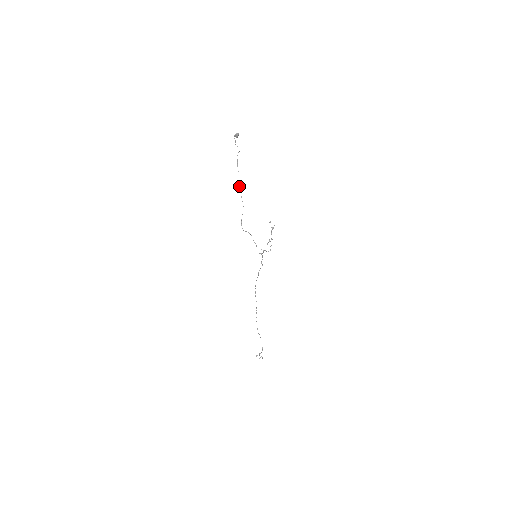
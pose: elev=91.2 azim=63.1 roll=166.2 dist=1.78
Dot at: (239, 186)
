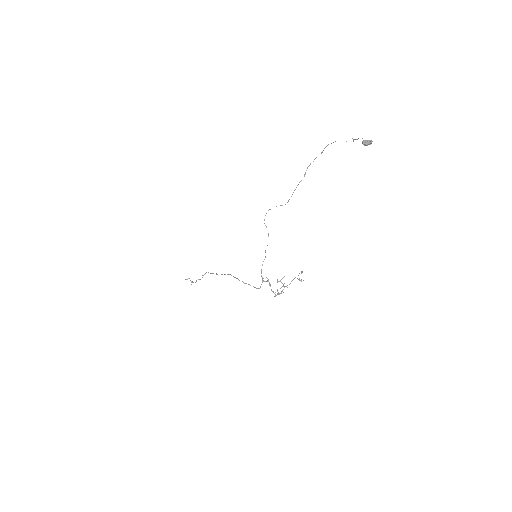
Dot at: (305, 173)
